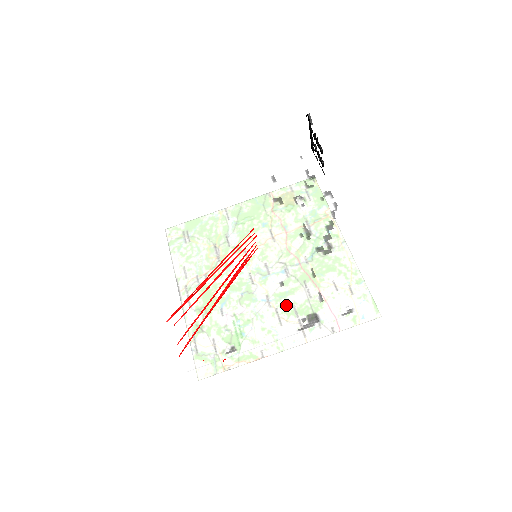
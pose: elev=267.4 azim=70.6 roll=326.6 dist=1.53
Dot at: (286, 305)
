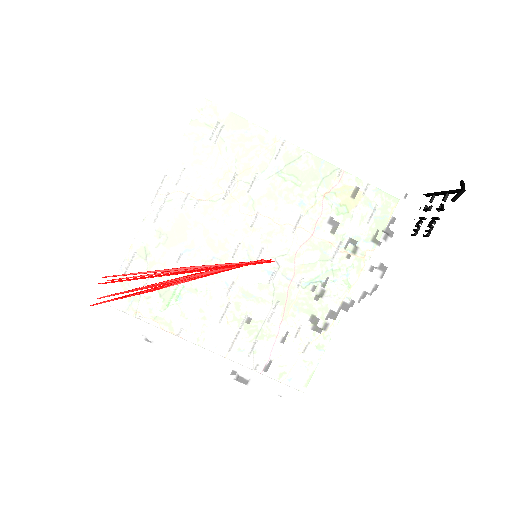
Dot at: (232, 345)
